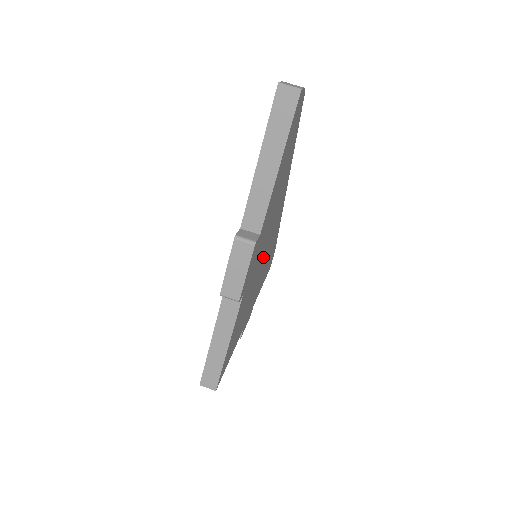
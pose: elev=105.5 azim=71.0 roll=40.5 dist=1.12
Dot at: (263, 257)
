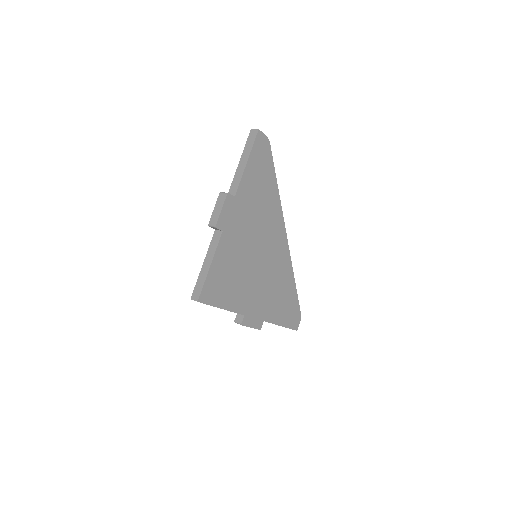
Dot at: (259, 254)
